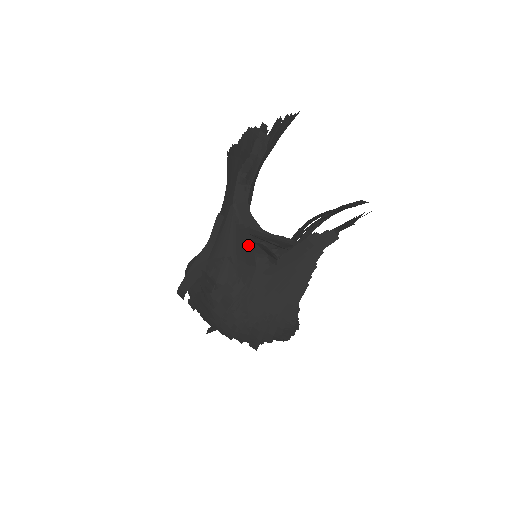
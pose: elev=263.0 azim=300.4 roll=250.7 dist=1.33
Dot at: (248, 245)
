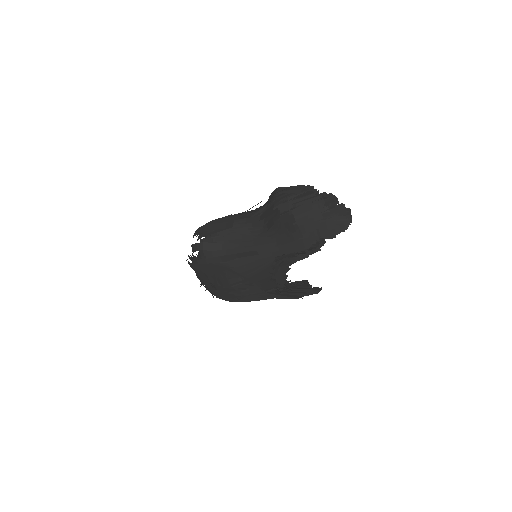
Dot at: (270, 287)
